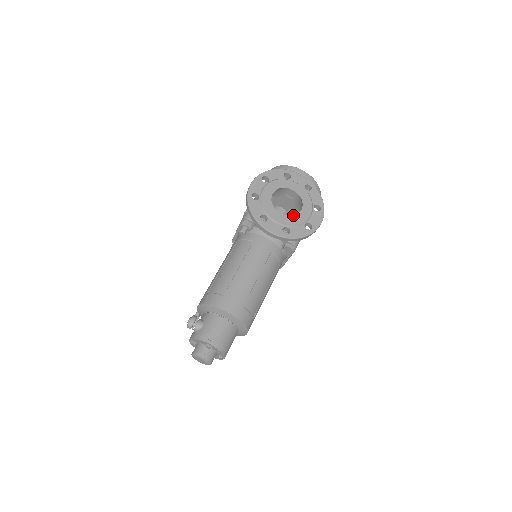
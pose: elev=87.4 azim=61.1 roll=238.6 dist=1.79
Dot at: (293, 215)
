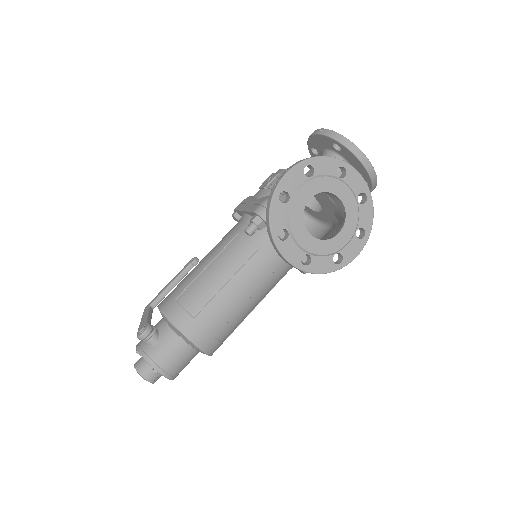
Dot at: (326, 212)
